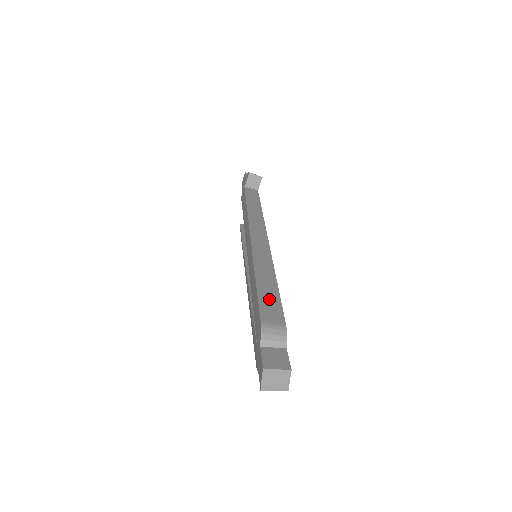
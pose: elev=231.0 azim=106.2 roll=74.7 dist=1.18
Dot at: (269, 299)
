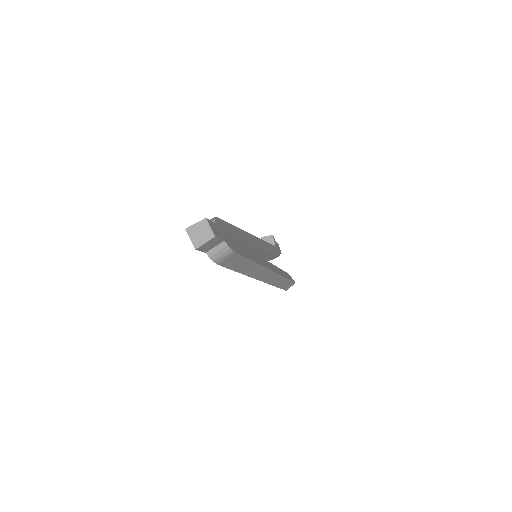
Dot at: occluded
